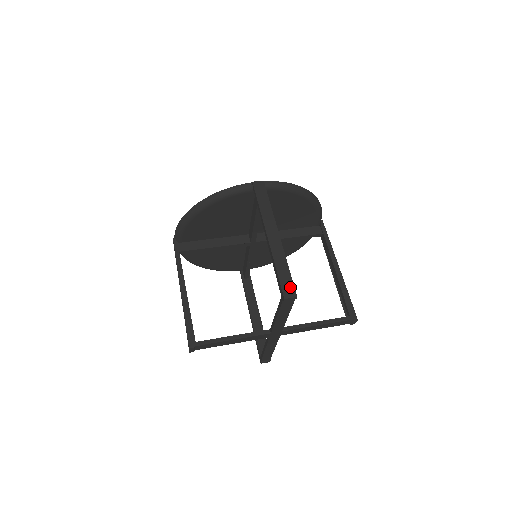
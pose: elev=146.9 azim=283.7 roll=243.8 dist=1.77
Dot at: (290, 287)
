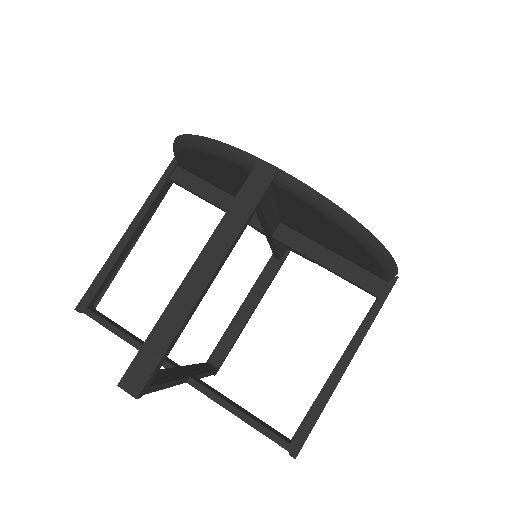
Dot at: (142, 375)
